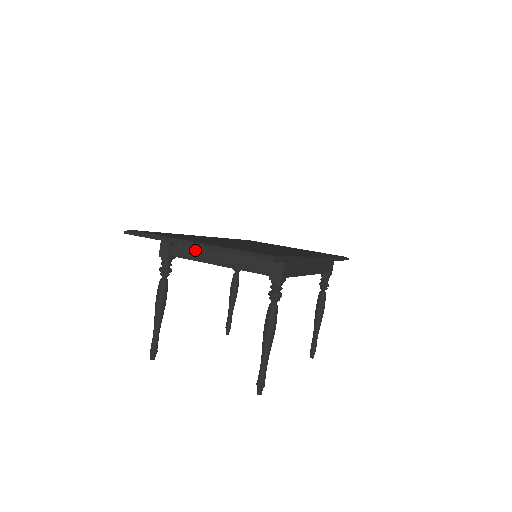
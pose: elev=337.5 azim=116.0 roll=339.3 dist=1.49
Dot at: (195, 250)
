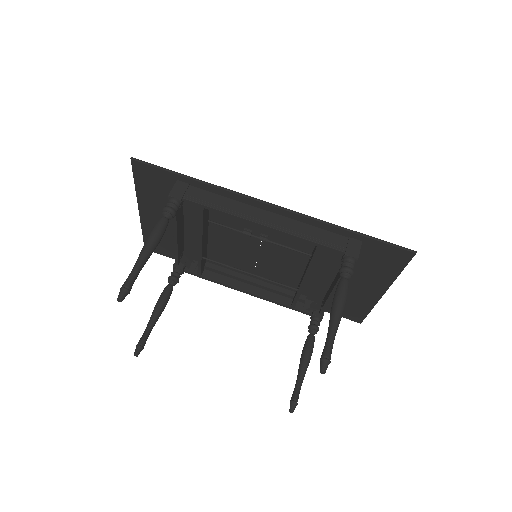
Dot at: occluded
